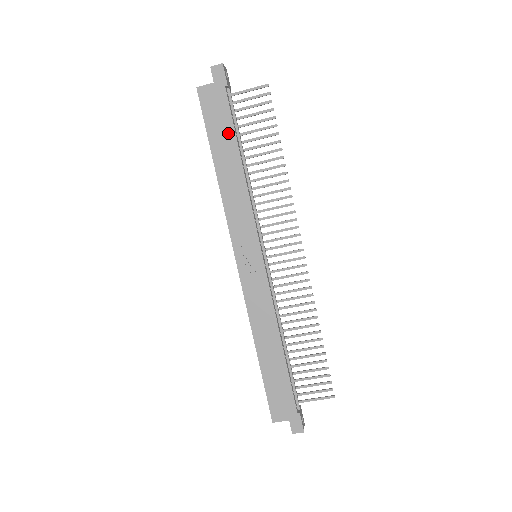
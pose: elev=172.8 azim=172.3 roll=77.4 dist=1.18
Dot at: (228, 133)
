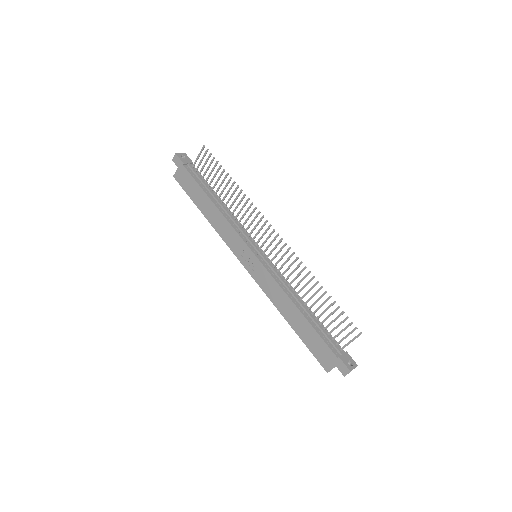
Dot at: (198, 190)
